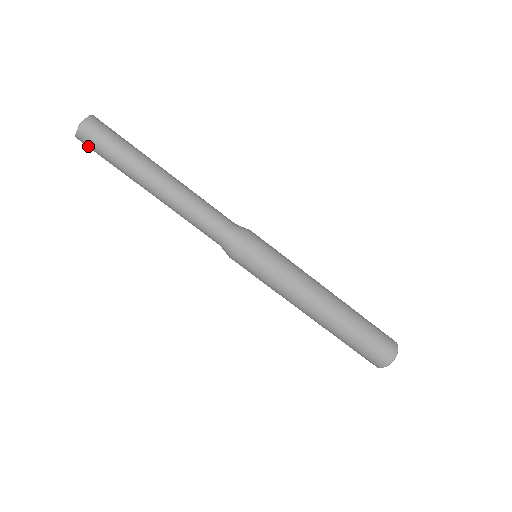
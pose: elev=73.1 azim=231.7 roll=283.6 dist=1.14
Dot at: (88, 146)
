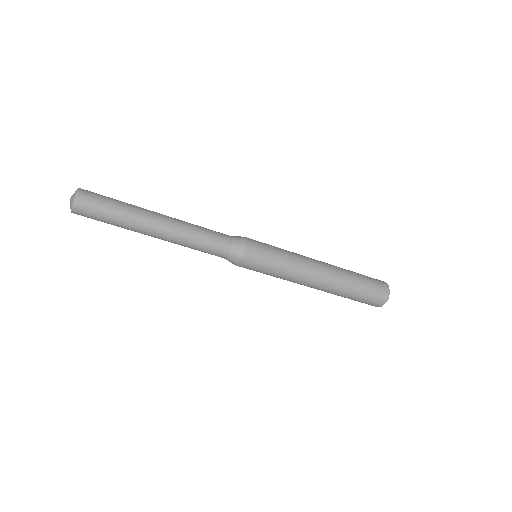
Dot at: occluded
